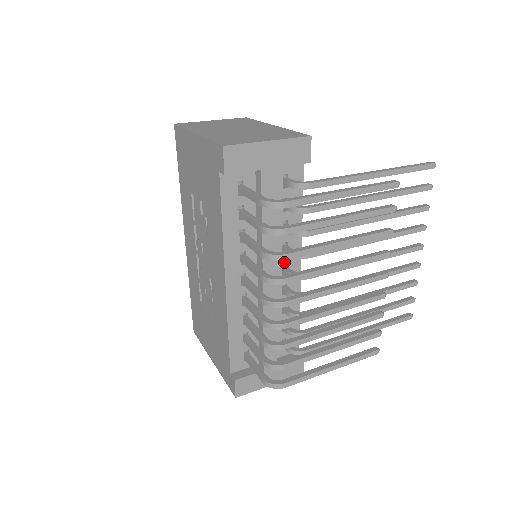
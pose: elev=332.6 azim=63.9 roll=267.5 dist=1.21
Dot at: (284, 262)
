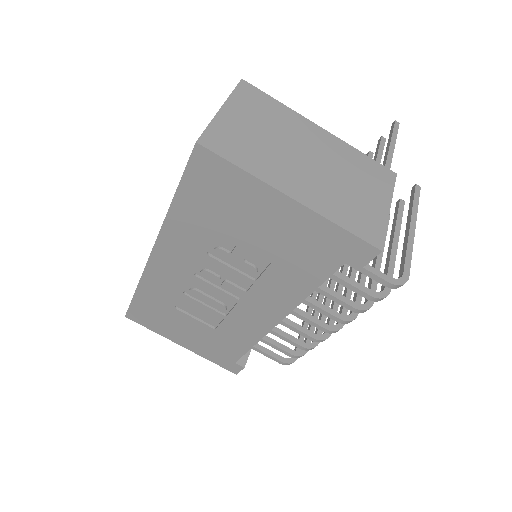
Dot at: occluded
